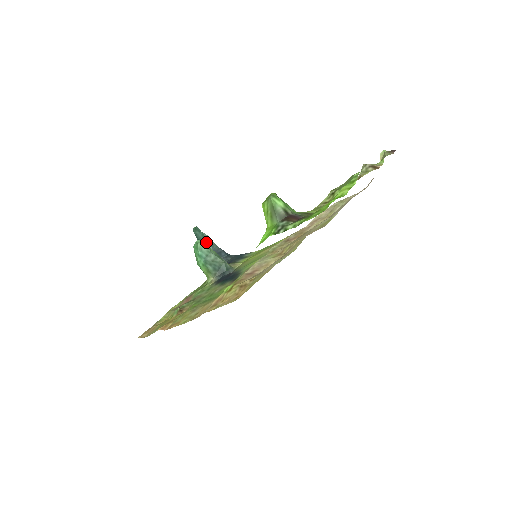
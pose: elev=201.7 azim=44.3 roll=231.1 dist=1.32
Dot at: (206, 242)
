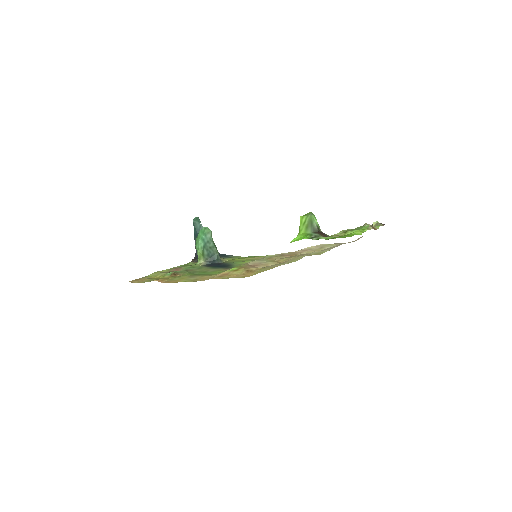
Dot at: occluded
